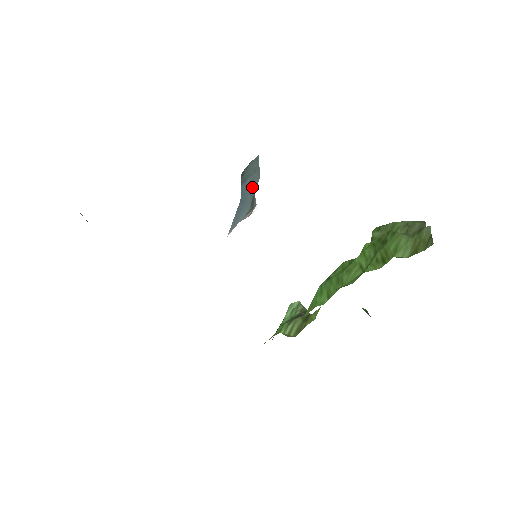
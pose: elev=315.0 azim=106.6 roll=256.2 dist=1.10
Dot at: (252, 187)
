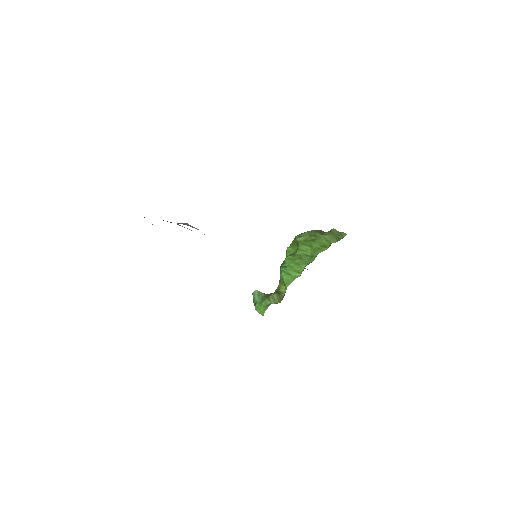
Dot at: occluded
